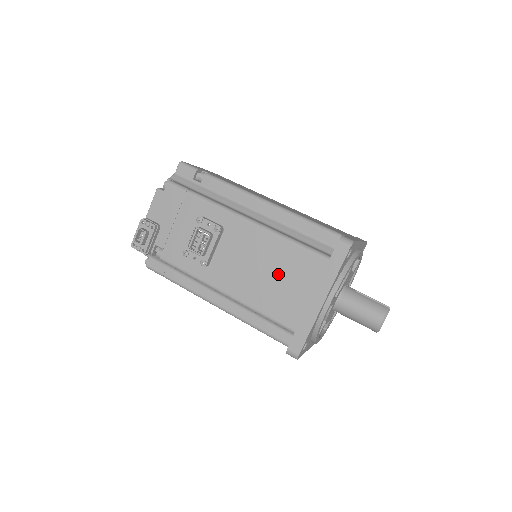
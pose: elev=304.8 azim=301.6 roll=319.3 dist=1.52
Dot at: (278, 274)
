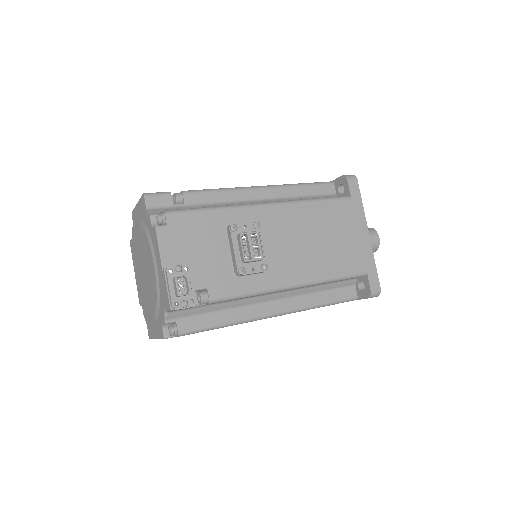
Dot at: (326, 234)
